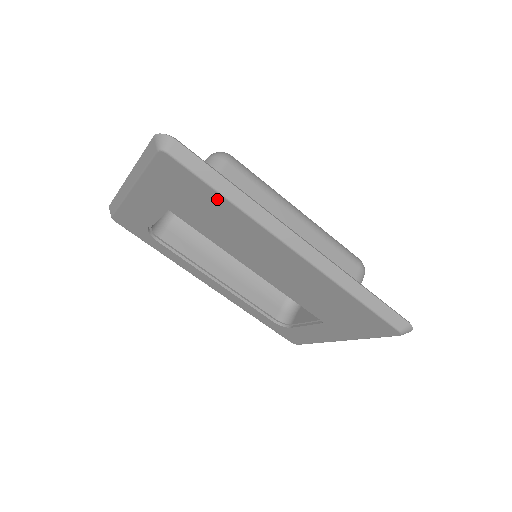
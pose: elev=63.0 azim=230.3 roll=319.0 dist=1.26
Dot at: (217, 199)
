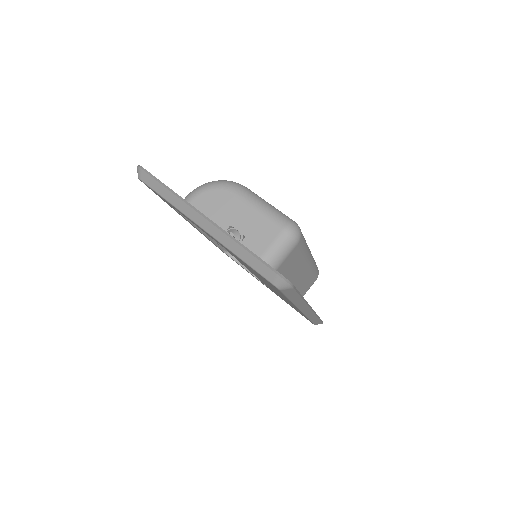
Dot at: occluded
